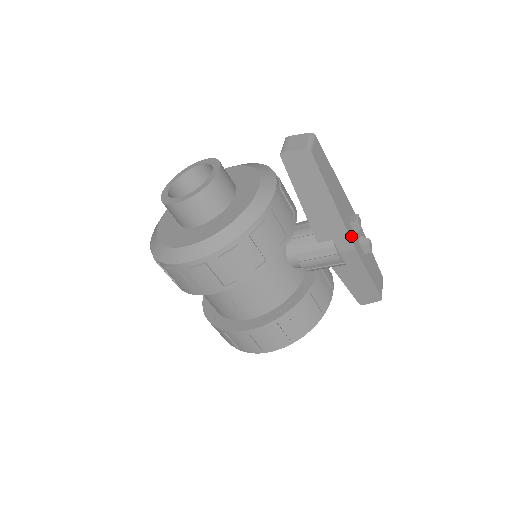
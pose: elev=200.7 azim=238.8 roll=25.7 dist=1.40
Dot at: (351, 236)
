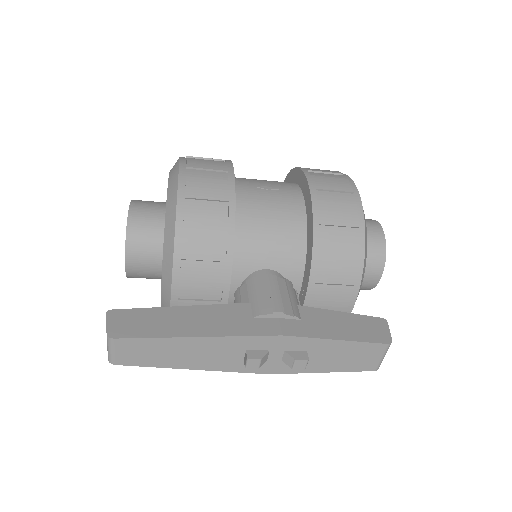
Dot at: (252, 369)
